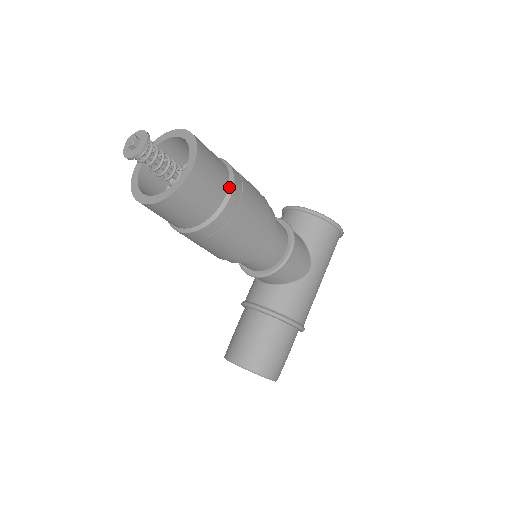
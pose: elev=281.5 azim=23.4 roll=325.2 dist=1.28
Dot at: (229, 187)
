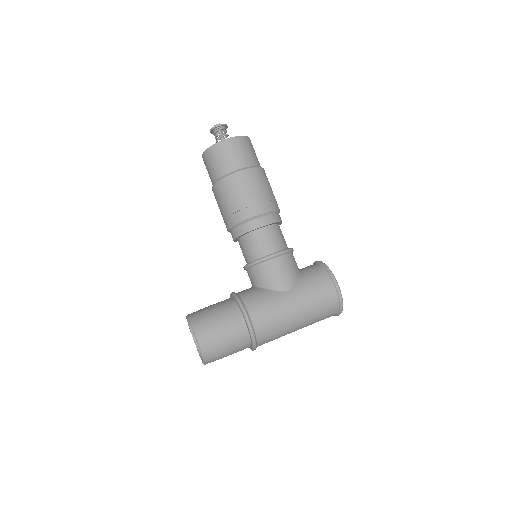
Dot at: (248, 167)
